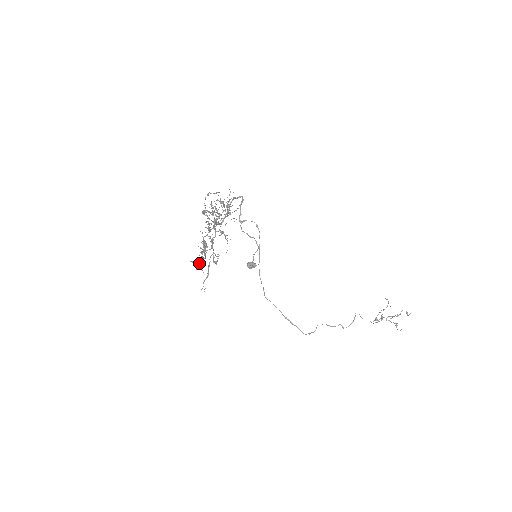
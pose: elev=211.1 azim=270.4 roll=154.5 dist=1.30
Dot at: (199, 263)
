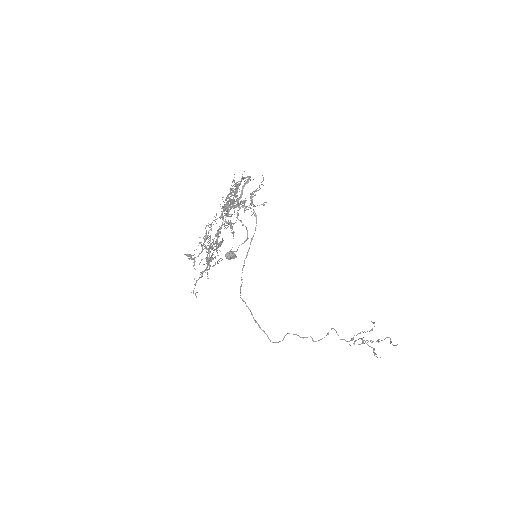
Dot at: (203, 264)
